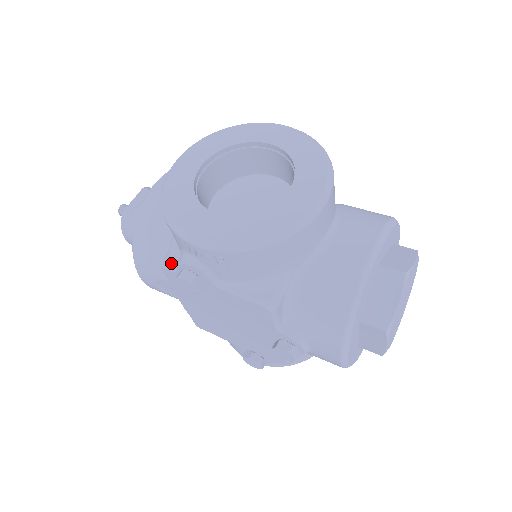
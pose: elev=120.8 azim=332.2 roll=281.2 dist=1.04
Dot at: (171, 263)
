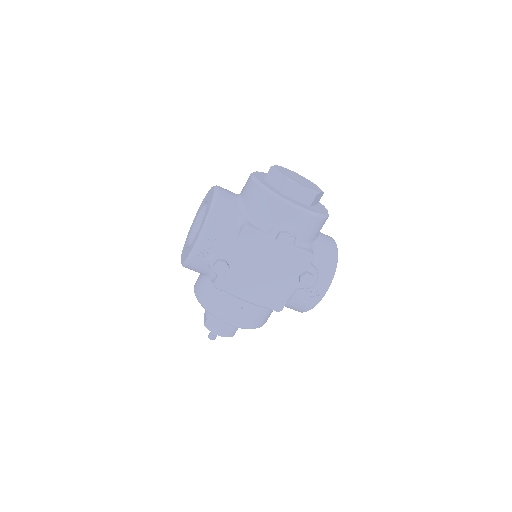
Dot at: (215, 280)
